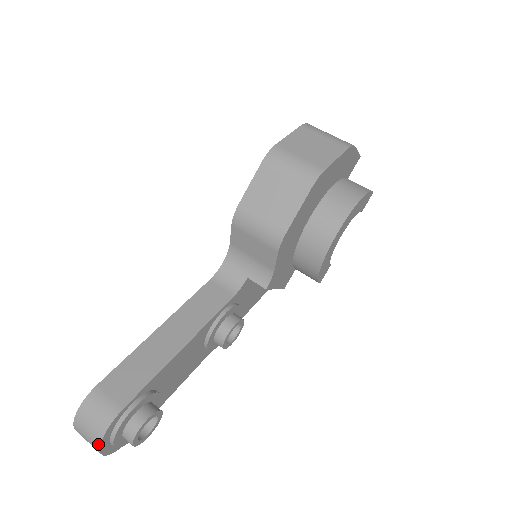
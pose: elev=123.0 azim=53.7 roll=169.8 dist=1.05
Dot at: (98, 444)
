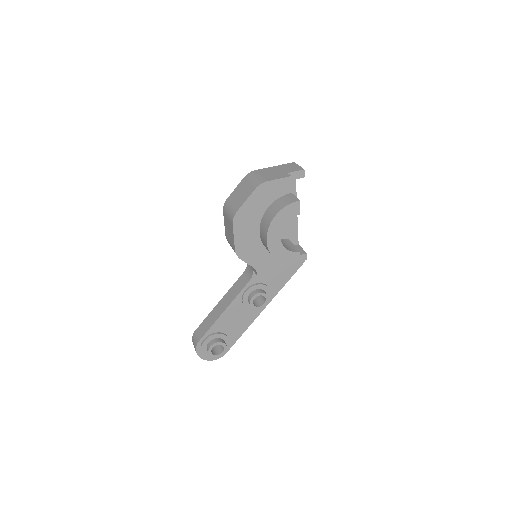
Dot at: (198, 355)
